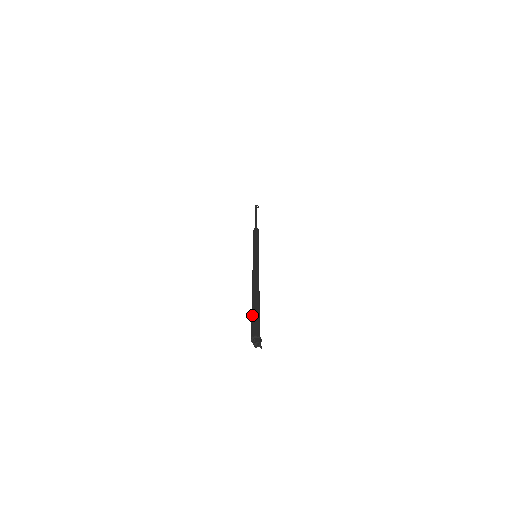
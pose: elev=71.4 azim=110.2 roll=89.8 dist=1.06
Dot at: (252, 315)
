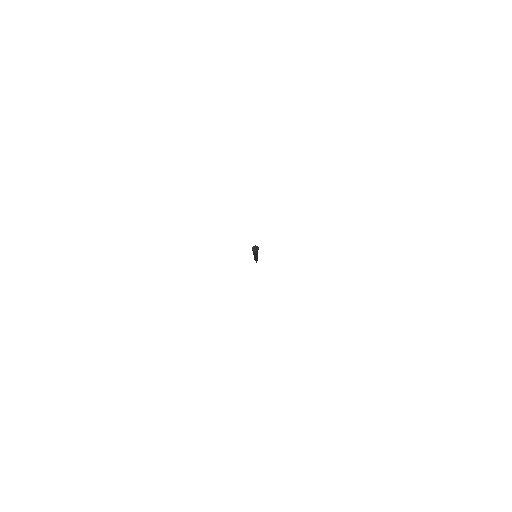
Dot at: occluded
